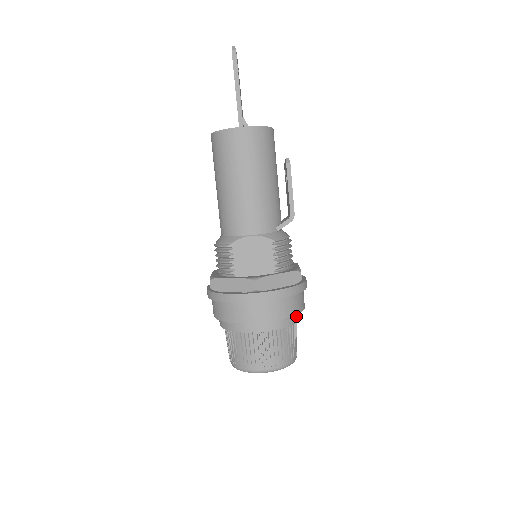
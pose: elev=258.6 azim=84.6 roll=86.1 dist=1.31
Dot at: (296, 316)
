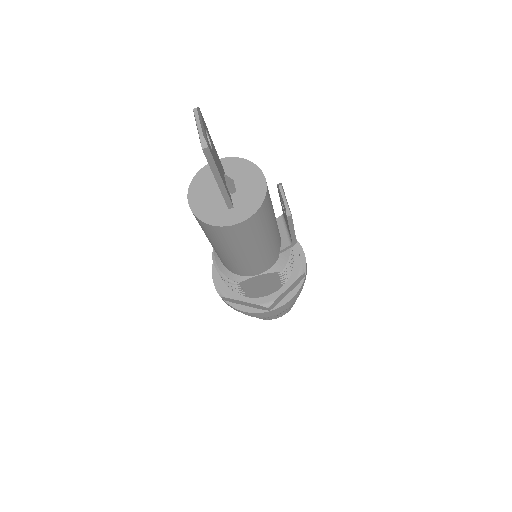
Dot at: occluded
